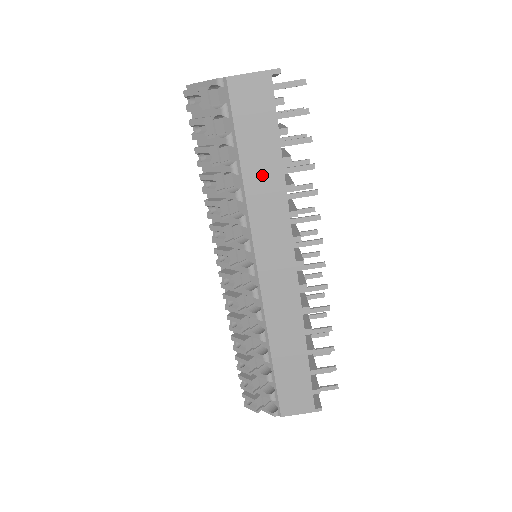
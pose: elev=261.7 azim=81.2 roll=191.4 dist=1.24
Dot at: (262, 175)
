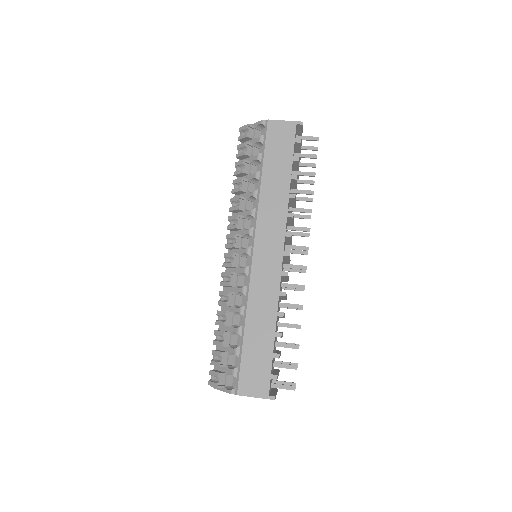
Dot at: (275, 183)
